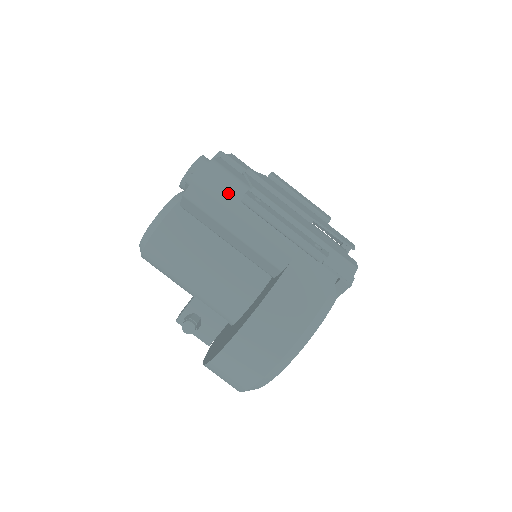
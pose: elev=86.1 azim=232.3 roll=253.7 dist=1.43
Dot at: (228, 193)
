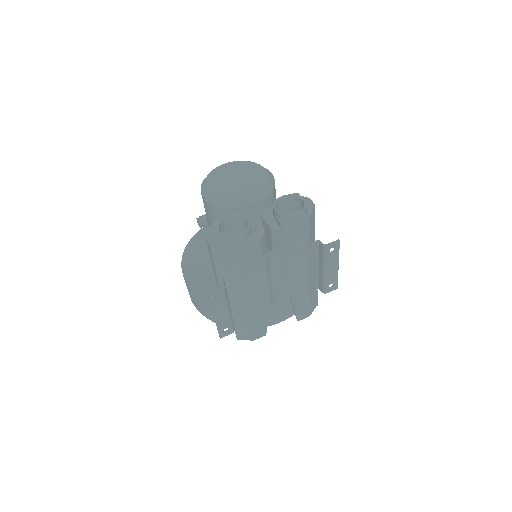
Dot at: (224, 266)
